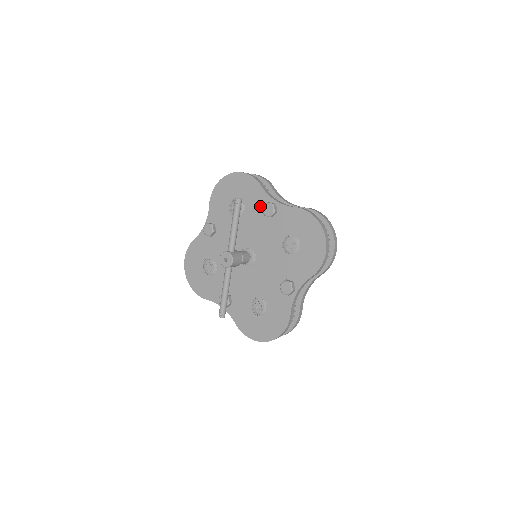
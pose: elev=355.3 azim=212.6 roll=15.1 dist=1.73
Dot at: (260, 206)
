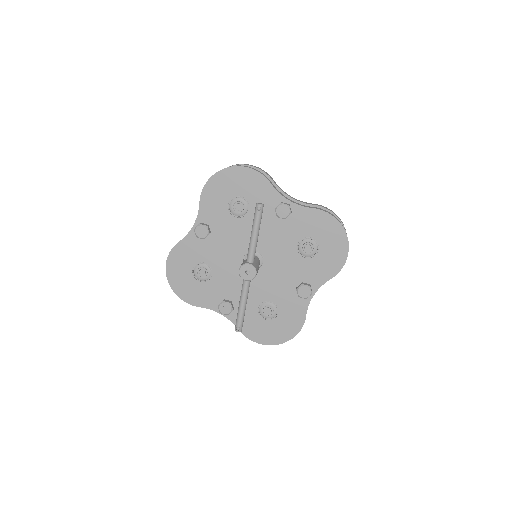
Dot at: (270, 206)
